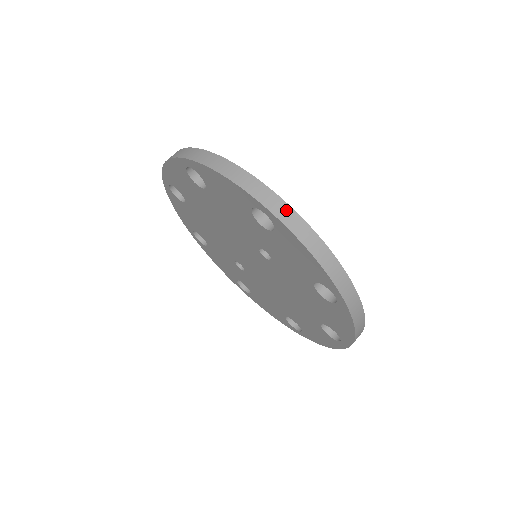
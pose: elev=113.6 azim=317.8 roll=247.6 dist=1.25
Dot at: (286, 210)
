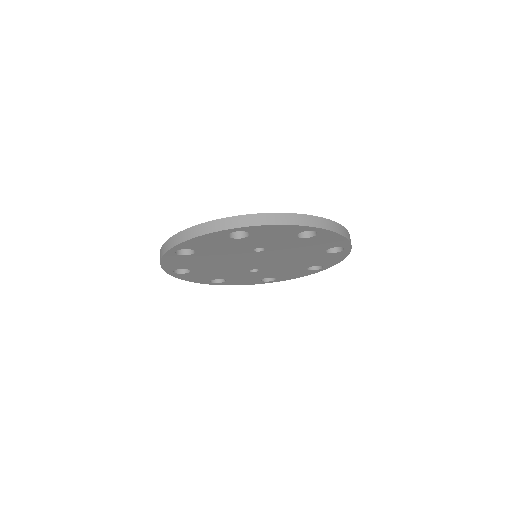
Dot at: (245, 219)
